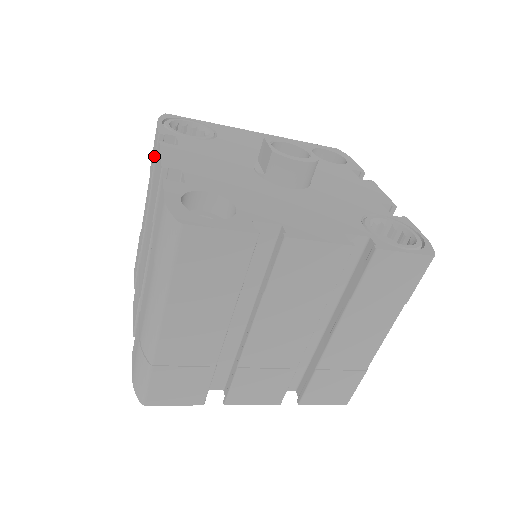
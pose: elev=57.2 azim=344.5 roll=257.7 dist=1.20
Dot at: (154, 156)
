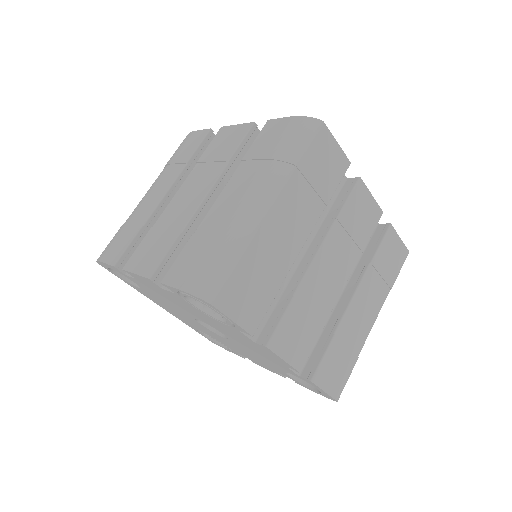
Dot at: (196, 145)
